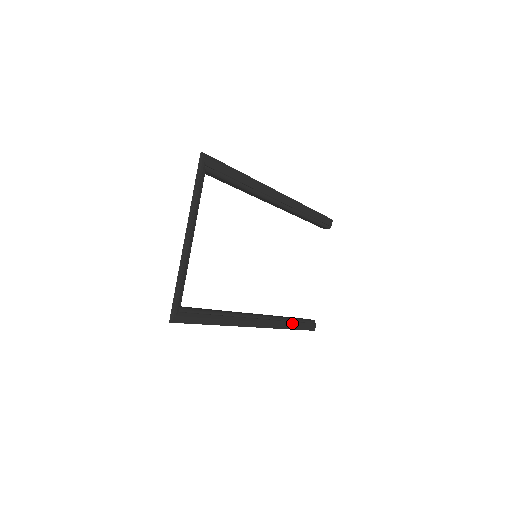
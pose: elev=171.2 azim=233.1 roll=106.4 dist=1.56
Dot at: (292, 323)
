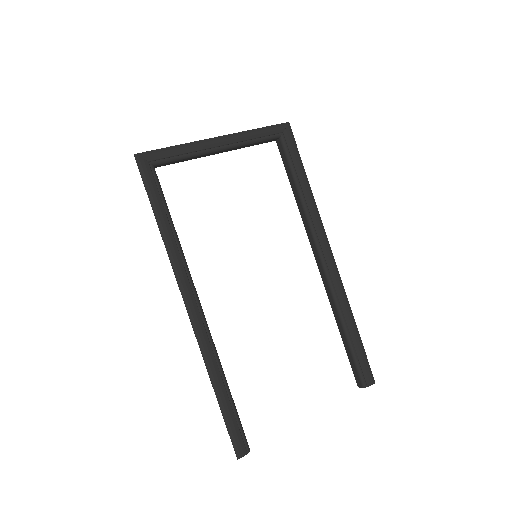
Dot at: (222, 385)
